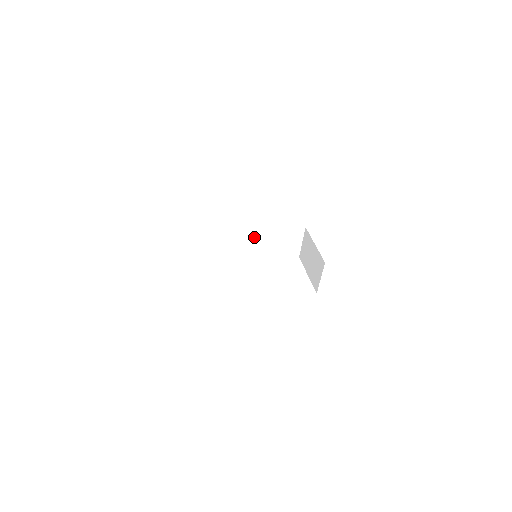
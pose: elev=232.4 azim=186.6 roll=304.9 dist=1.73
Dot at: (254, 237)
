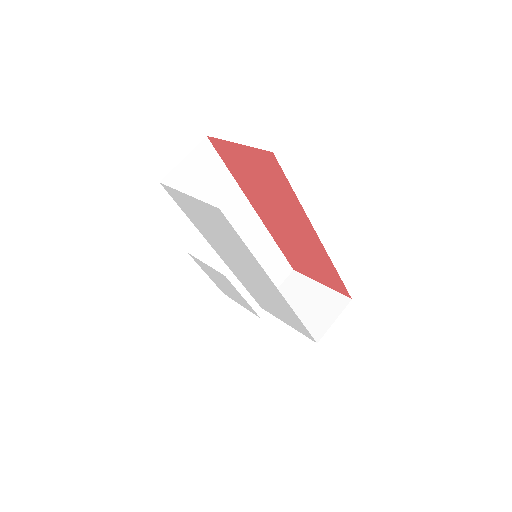
Dot at: (255, 235)
